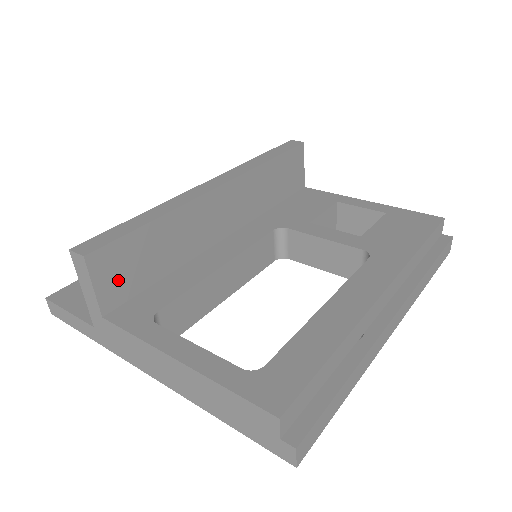
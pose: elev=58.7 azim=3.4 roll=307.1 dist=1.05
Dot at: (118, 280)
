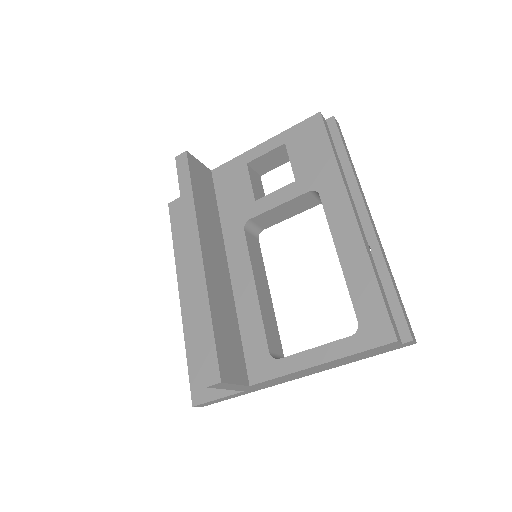
Dot at: (235, 365)
